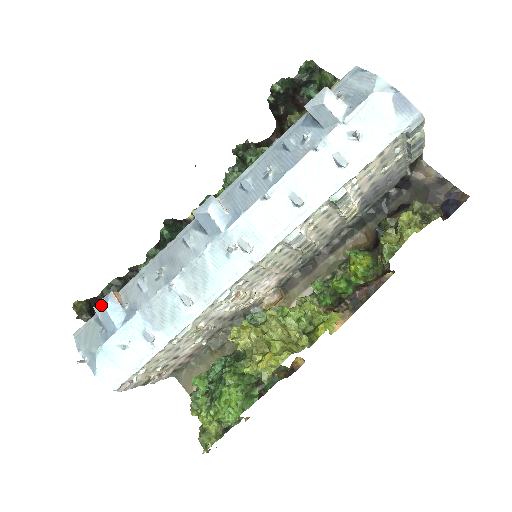
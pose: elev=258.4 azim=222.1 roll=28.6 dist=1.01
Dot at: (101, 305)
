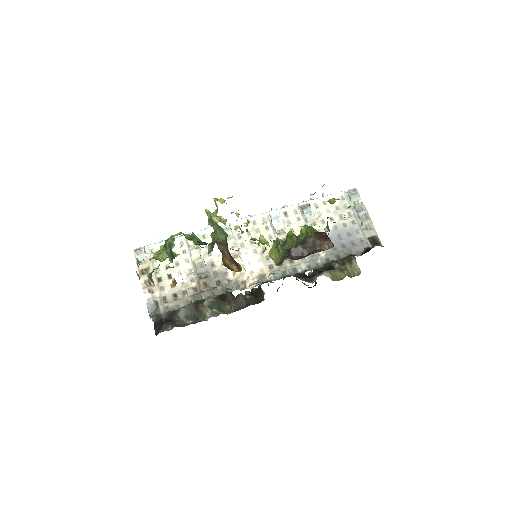
Dot at: occluded
